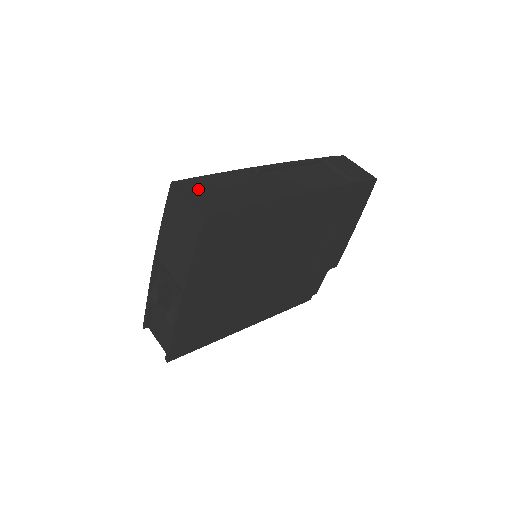
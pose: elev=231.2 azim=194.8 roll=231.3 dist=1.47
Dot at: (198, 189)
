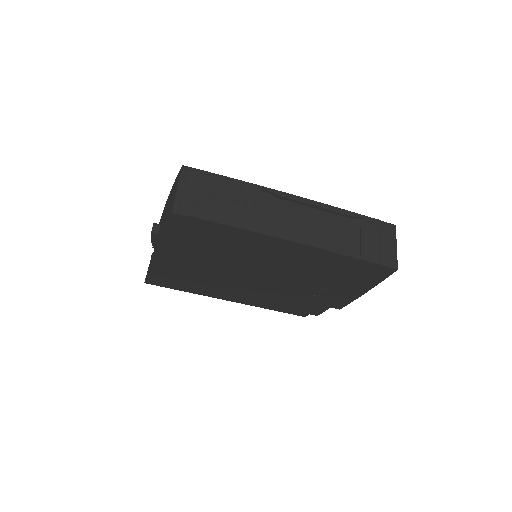
Dot at: (196, 184)
